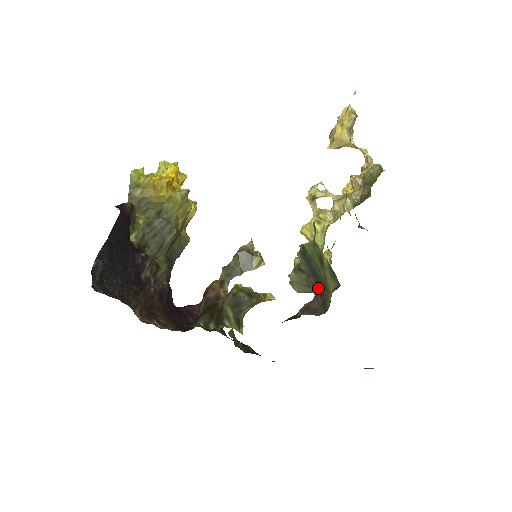
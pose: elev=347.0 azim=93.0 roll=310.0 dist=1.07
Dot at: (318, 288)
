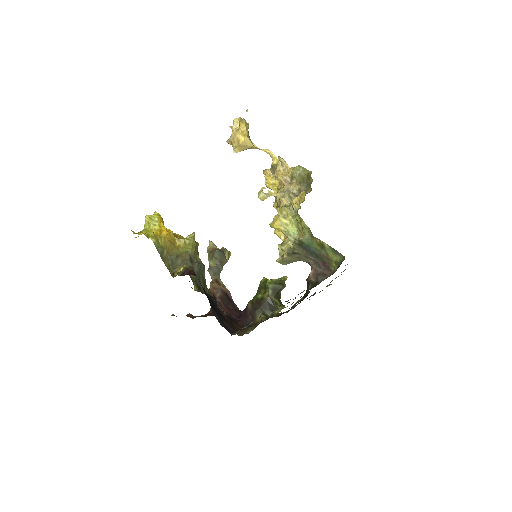
Dot at: (319, 261)
